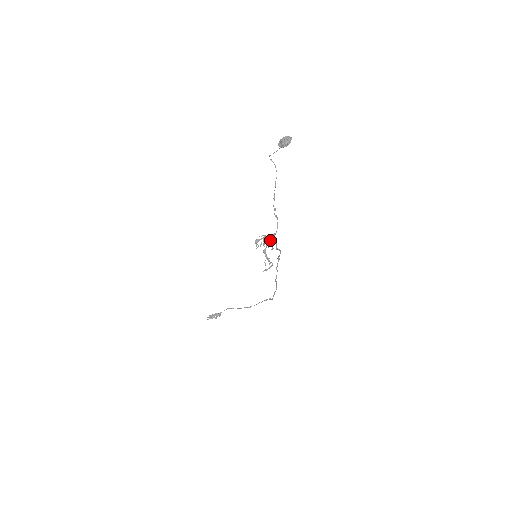
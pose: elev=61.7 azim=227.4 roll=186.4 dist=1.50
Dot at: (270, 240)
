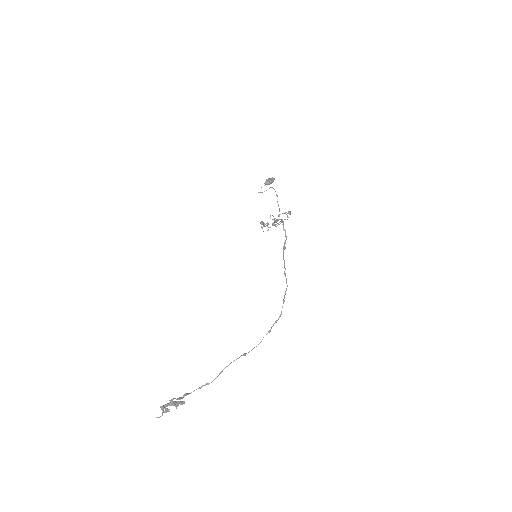
Dot at: (276, 219)
